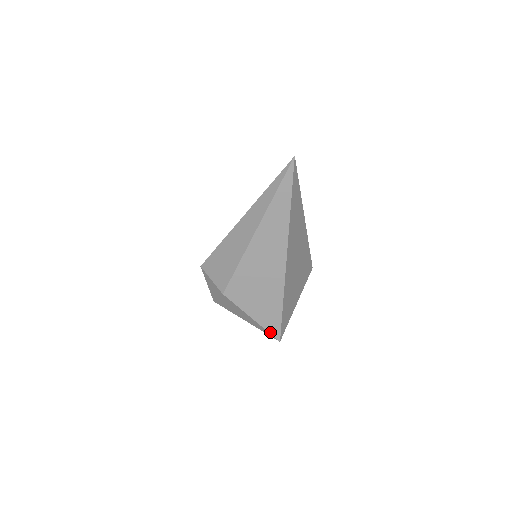
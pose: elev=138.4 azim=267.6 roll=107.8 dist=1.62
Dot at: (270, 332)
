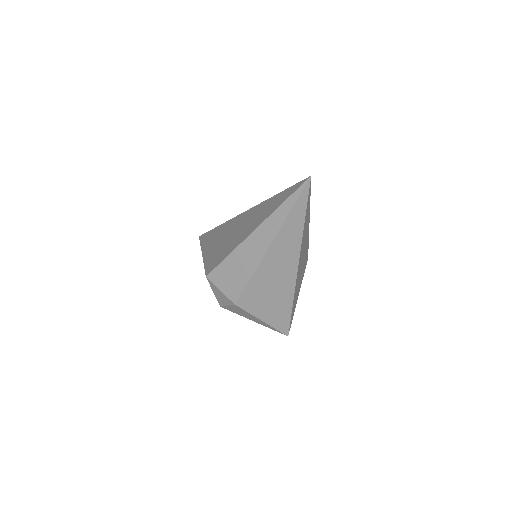
Dot at: (279, 330)
